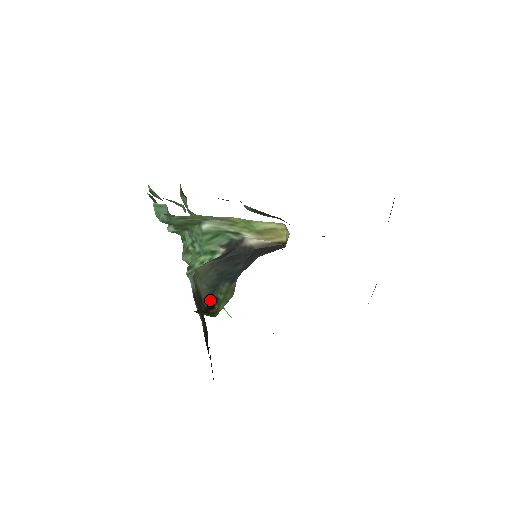
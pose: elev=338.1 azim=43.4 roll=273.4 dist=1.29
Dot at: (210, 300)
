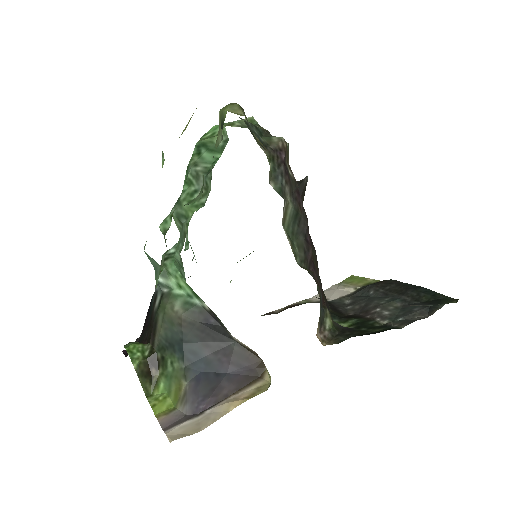
Dot at: (160, 352)
